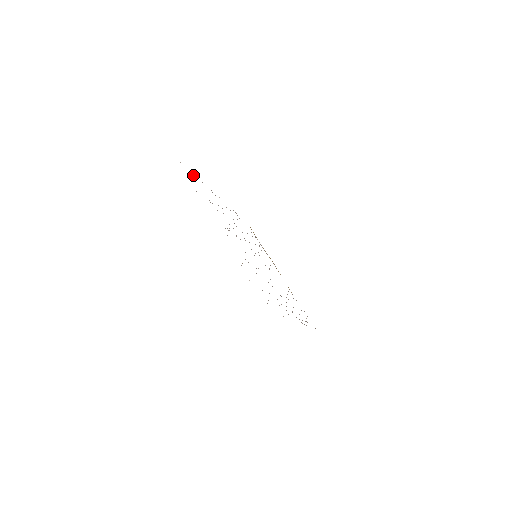
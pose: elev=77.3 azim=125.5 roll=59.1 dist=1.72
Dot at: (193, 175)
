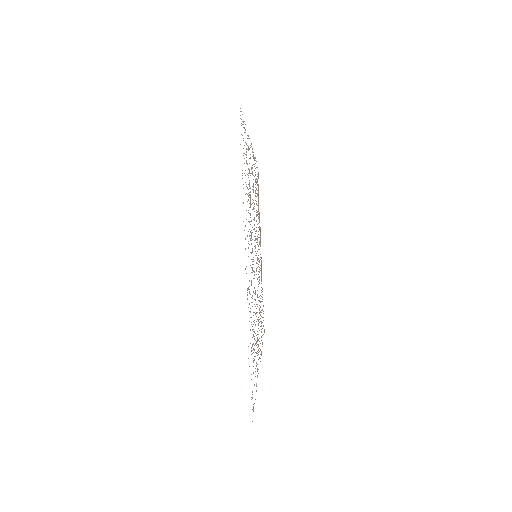
Dot at: (244, 127)
